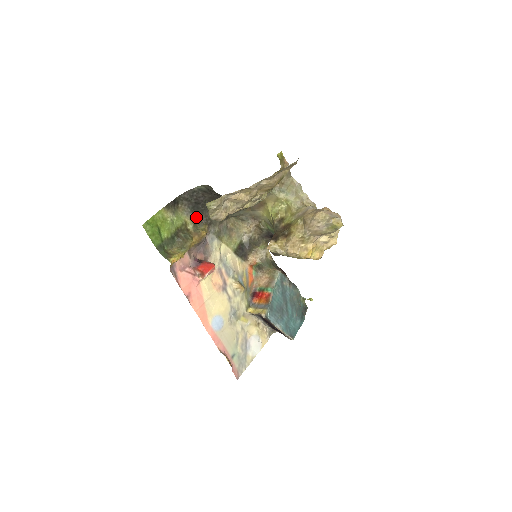
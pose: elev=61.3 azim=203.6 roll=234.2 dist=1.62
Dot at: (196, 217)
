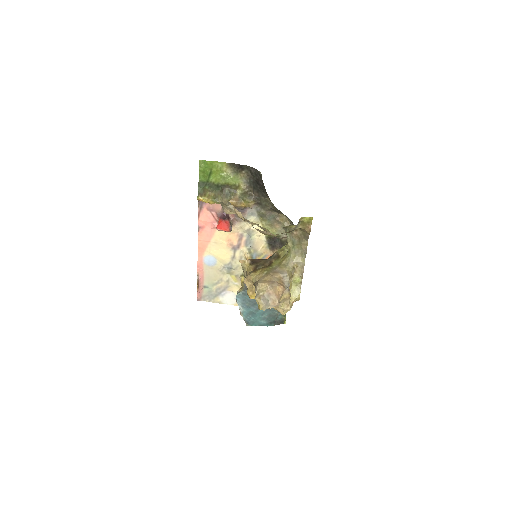
Dot at: (251, 190)
